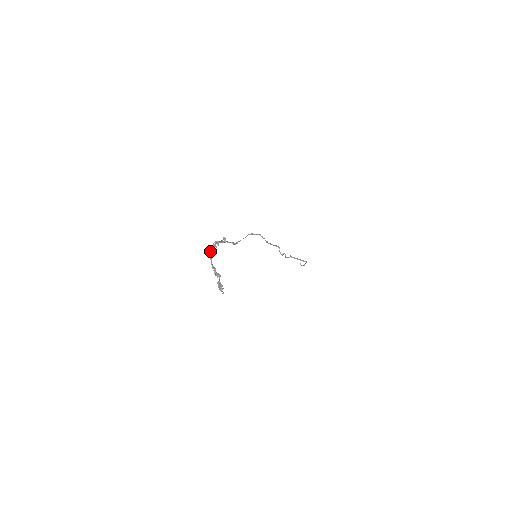
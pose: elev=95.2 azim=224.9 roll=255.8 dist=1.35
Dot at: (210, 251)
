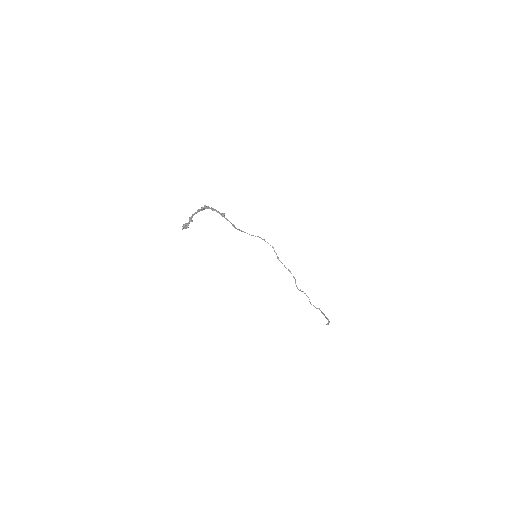
Dot at: (202, 208)
